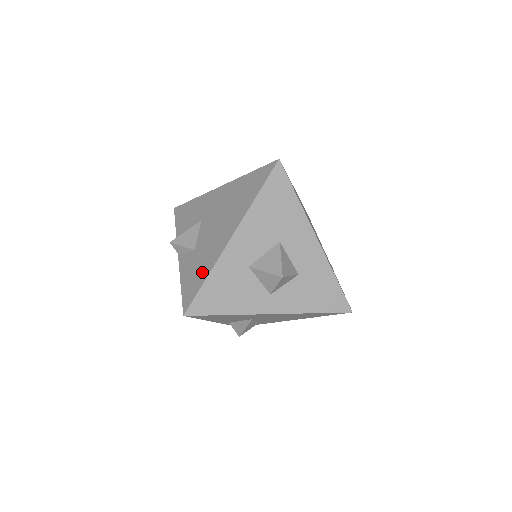
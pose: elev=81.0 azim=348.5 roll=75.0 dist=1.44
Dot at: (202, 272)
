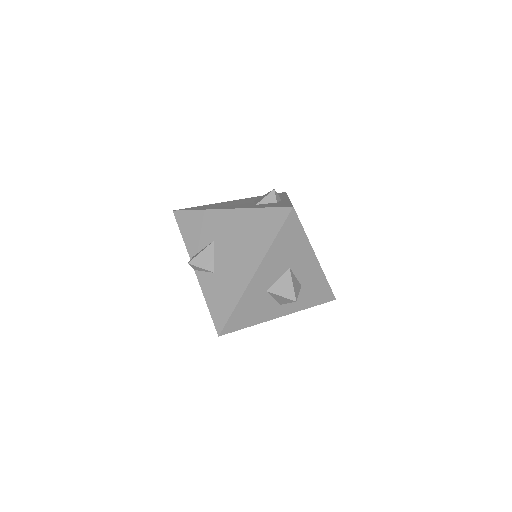
Dot at: (229, 300)
